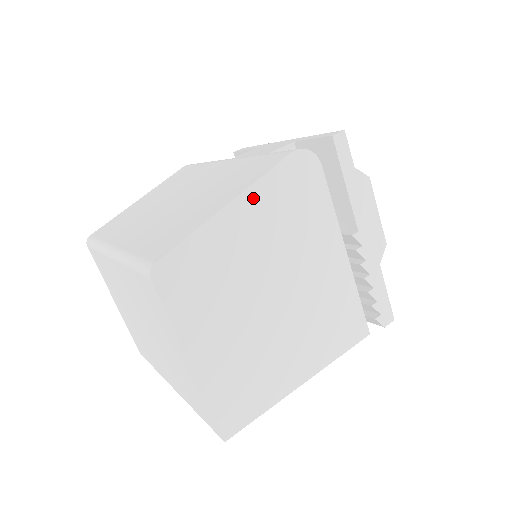
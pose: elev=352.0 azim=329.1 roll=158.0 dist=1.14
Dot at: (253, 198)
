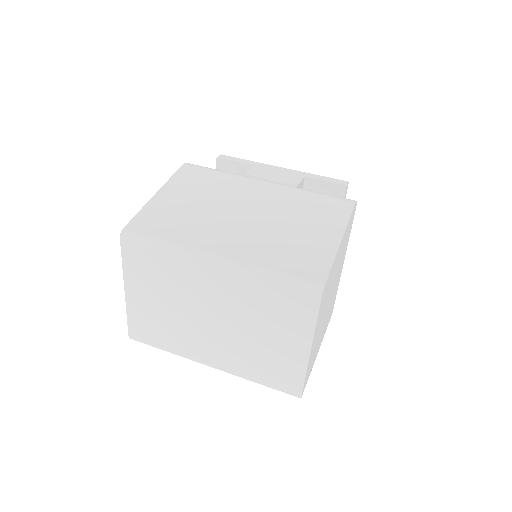
Dot at: occluded
